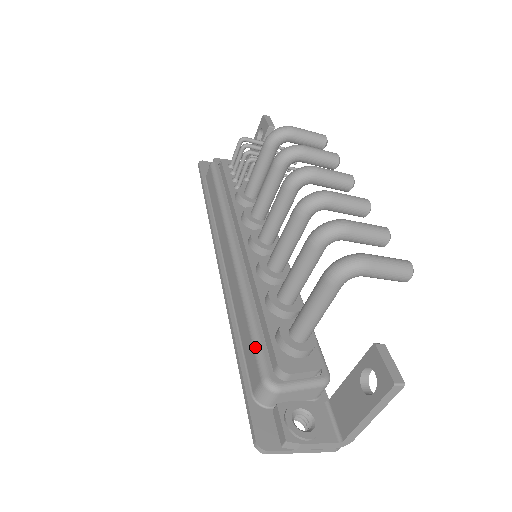
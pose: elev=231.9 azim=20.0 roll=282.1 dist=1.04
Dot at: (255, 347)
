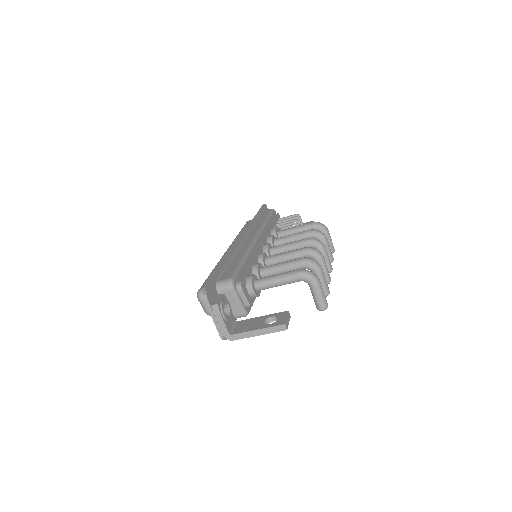
Dot at: (237, 269)
